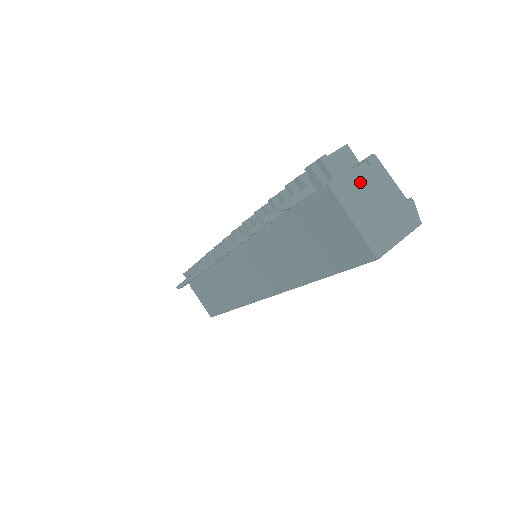
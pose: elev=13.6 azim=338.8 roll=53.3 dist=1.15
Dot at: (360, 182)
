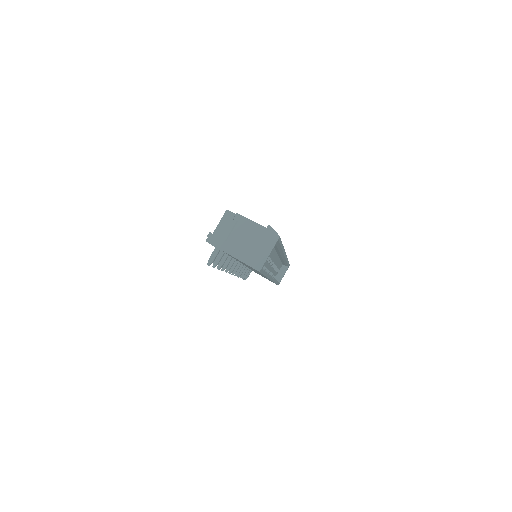
Dot at: (234, 235)
